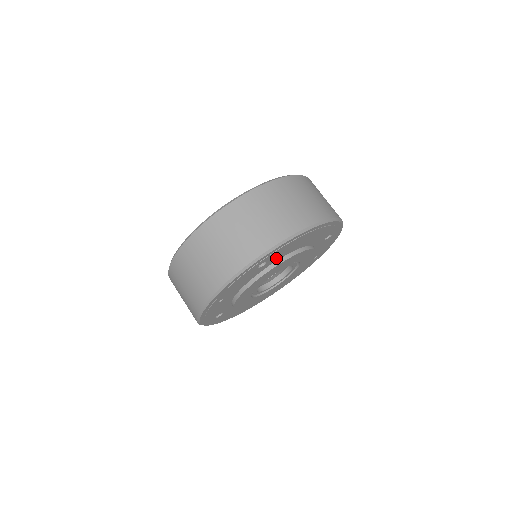
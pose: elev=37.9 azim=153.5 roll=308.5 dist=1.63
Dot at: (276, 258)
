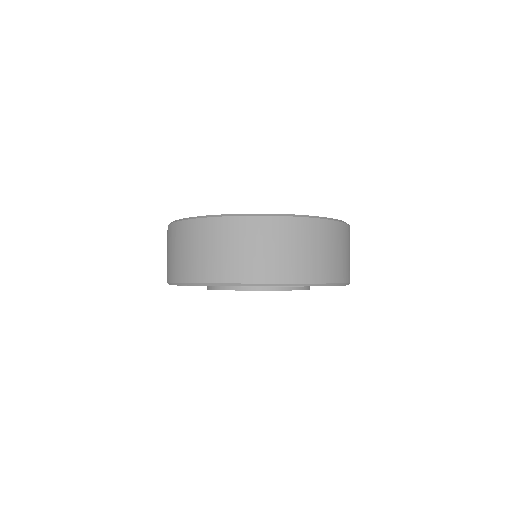
Dot at: occluded
